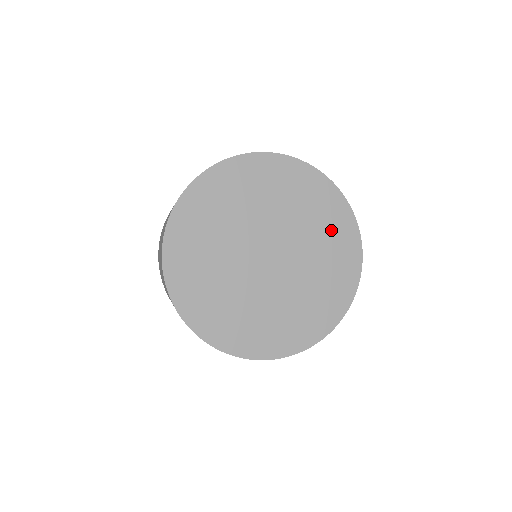
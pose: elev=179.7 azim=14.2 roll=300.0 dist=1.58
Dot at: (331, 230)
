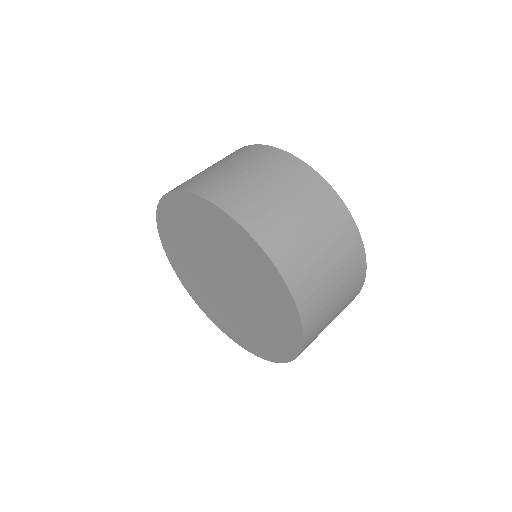
Dot at: (254, 267)
